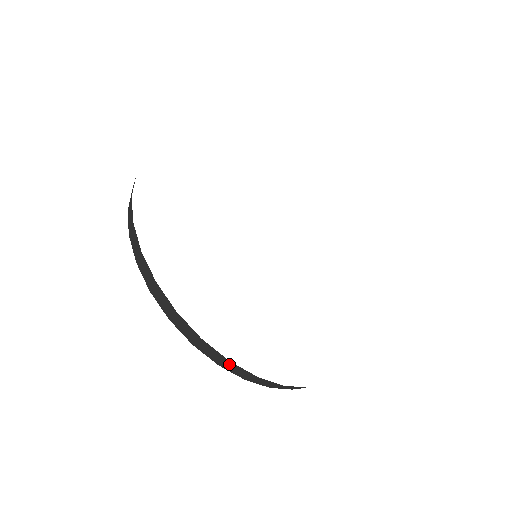
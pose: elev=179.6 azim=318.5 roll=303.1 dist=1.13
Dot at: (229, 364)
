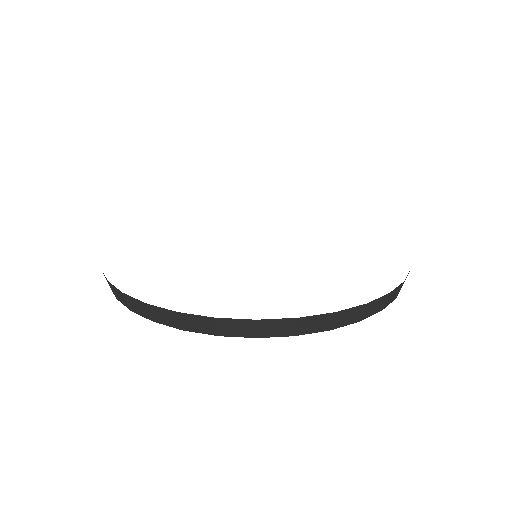
Dot at: (128, 300)
